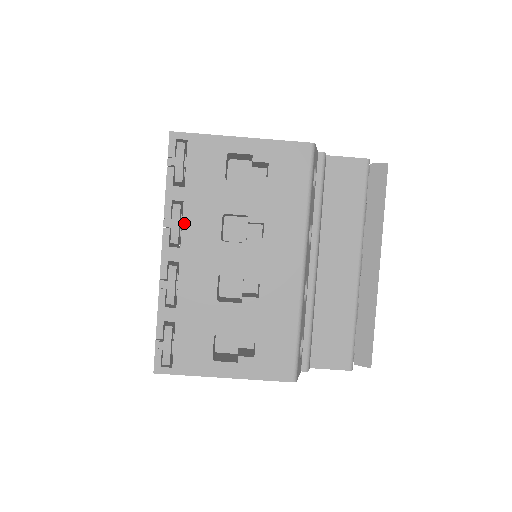
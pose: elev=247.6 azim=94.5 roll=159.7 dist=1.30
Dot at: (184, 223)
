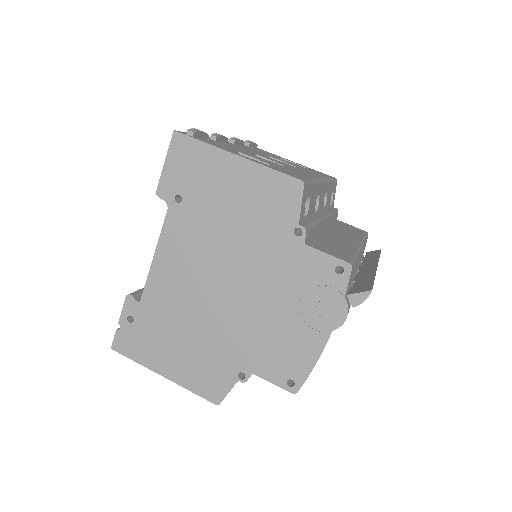
Dot at: (242, 146)
